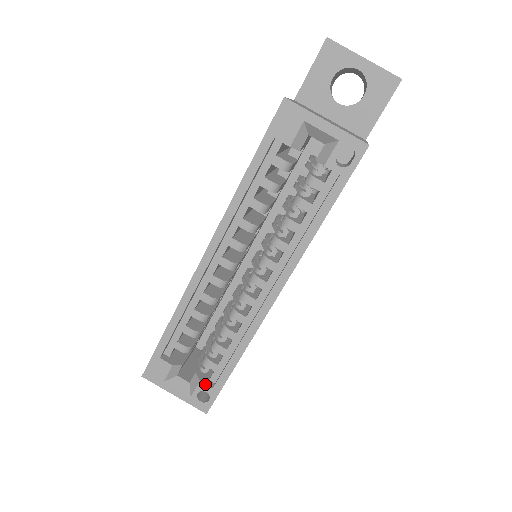
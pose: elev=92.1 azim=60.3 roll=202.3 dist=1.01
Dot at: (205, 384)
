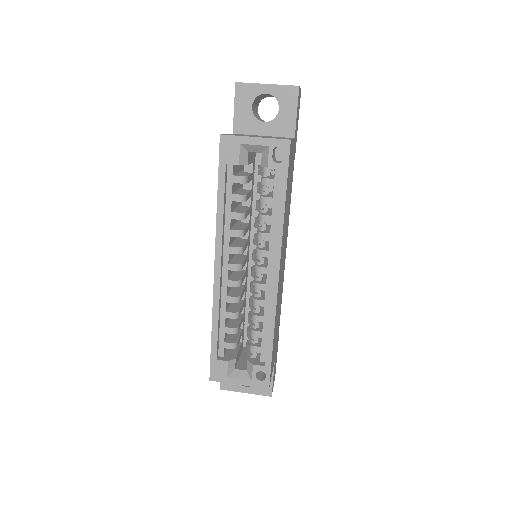
Dot at: (258, 365)
